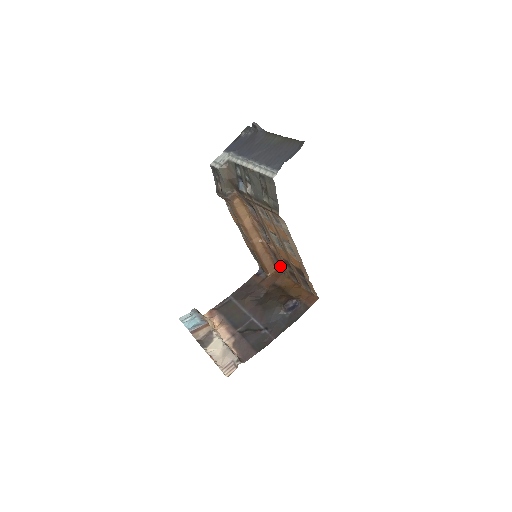
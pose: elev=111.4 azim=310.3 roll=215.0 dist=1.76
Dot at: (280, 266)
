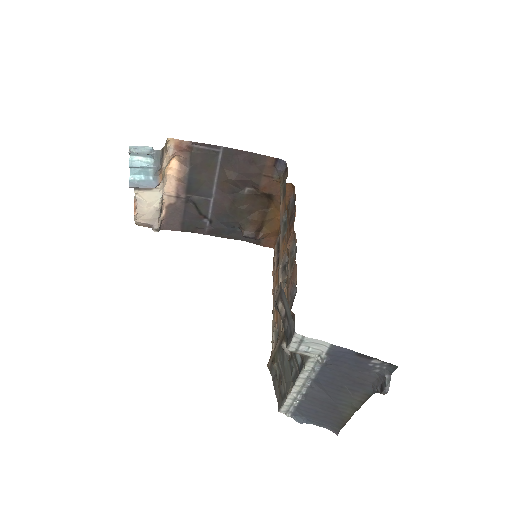
Dot at: occluded
